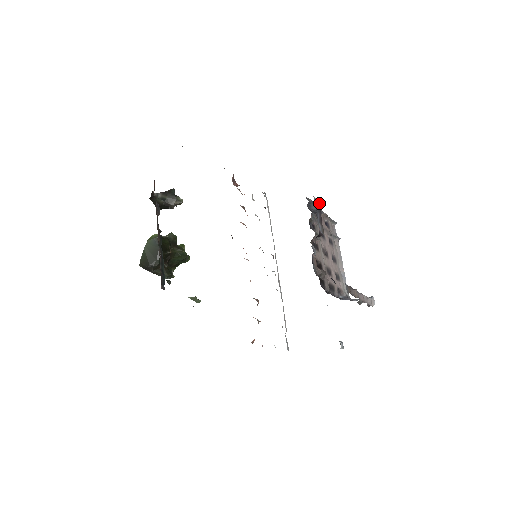
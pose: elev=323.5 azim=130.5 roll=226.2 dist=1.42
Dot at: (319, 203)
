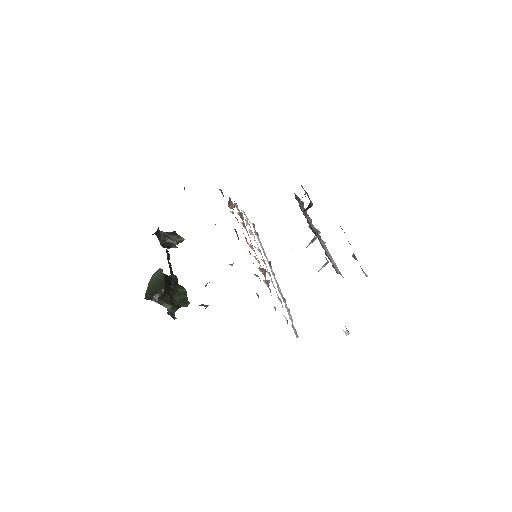
Dot at: occluded
